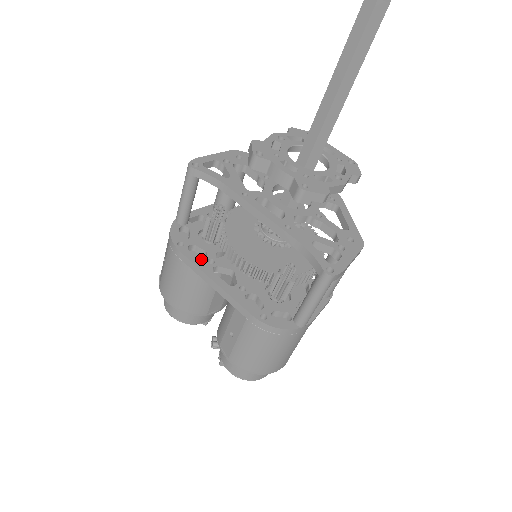
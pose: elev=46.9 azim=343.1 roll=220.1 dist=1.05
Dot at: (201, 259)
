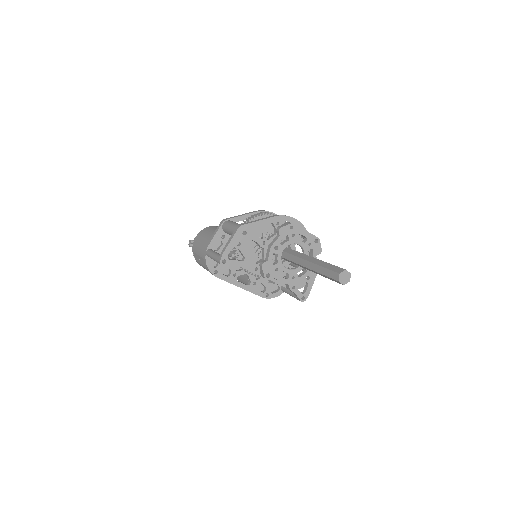
Dot at: (229, 276)
